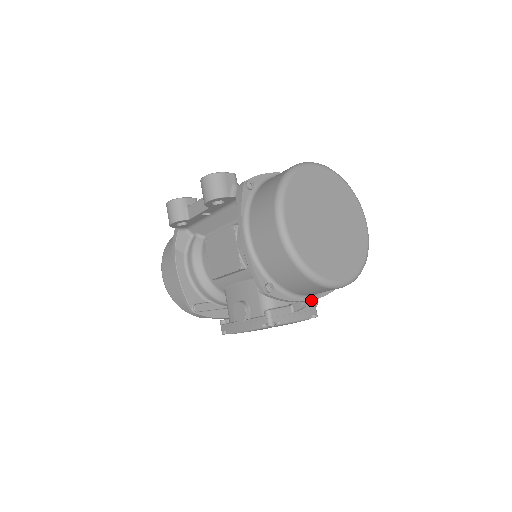
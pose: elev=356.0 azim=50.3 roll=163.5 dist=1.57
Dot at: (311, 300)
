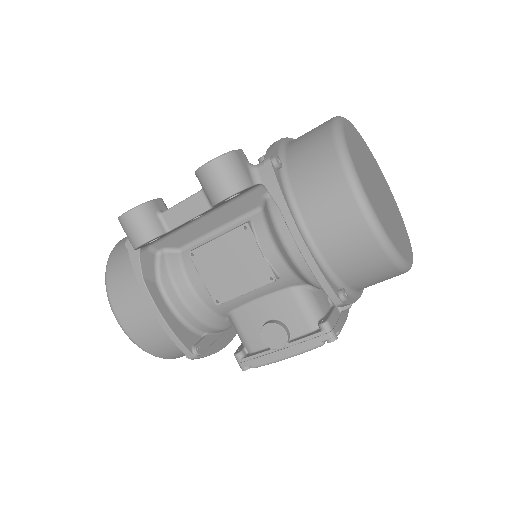
Dot at: occluded
